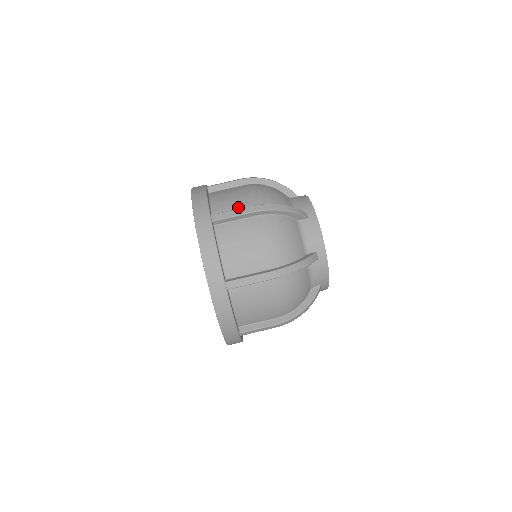
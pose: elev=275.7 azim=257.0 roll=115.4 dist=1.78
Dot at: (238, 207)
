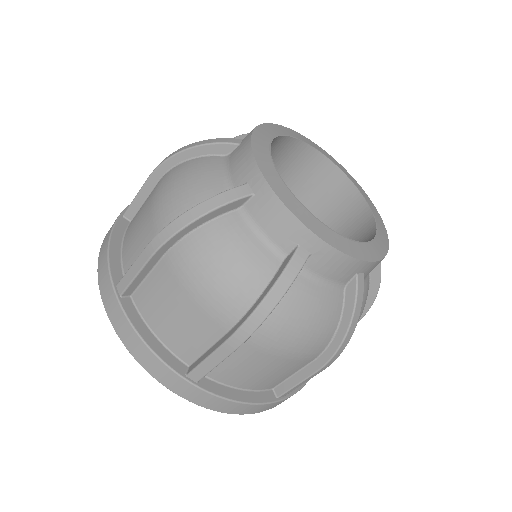
Dot at: (144, 247)
